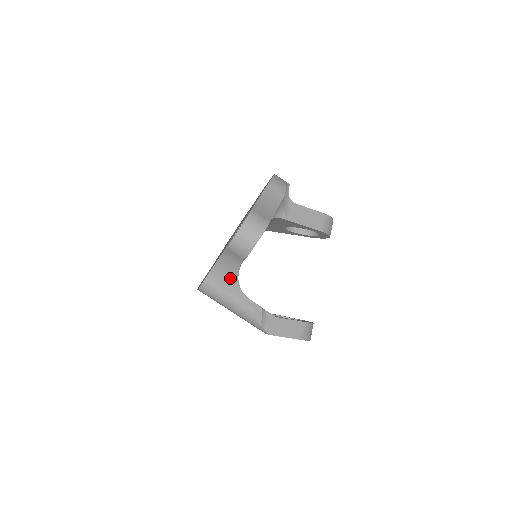
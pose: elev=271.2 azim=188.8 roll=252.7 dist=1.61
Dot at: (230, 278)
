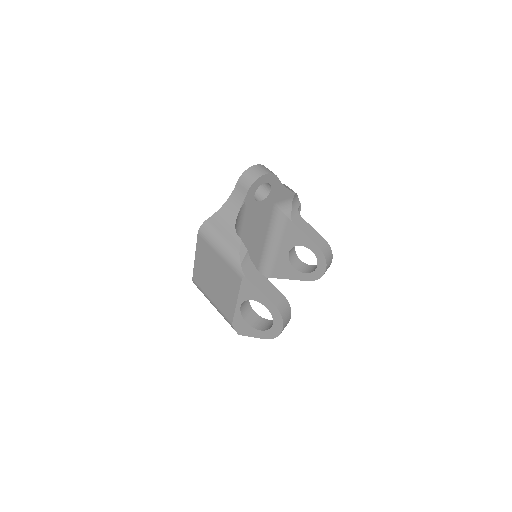
Dot at: (230, 218)
